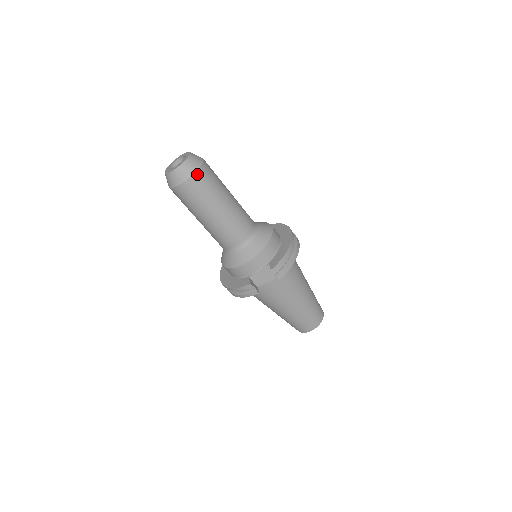
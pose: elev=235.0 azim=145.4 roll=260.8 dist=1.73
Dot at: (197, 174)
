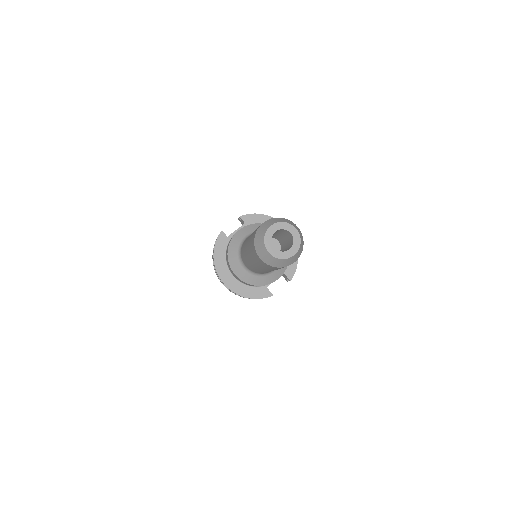
Dot at: (301, 251)
